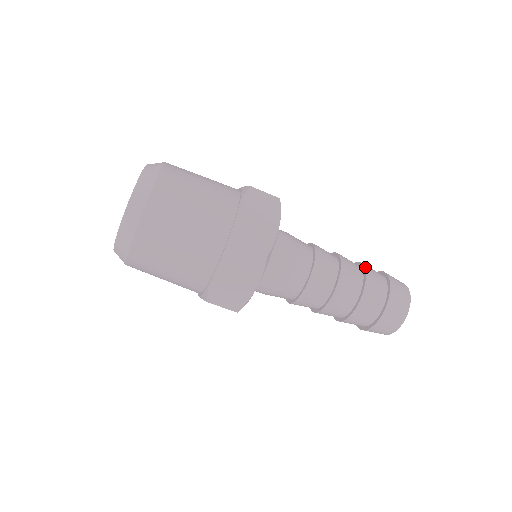
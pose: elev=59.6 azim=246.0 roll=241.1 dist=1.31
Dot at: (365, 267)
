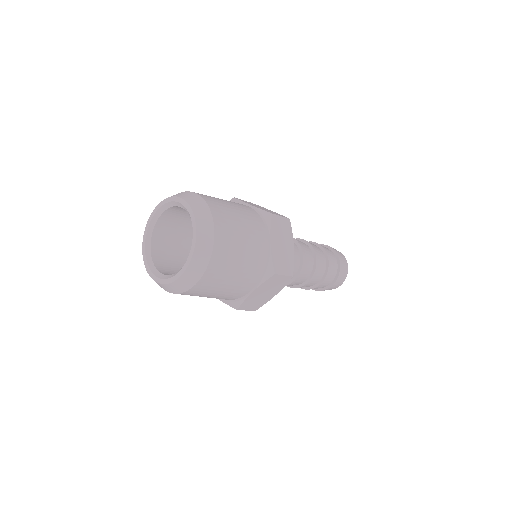
Dot at: (325, 250)
